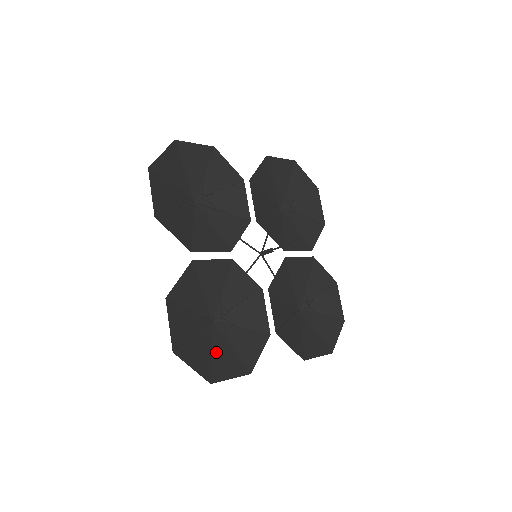
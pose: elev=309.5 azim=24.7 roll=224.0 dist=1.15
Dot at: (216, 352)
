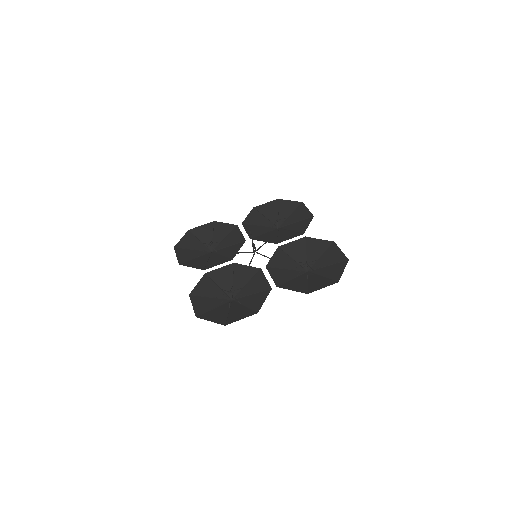
Dot at: (232, 312)
